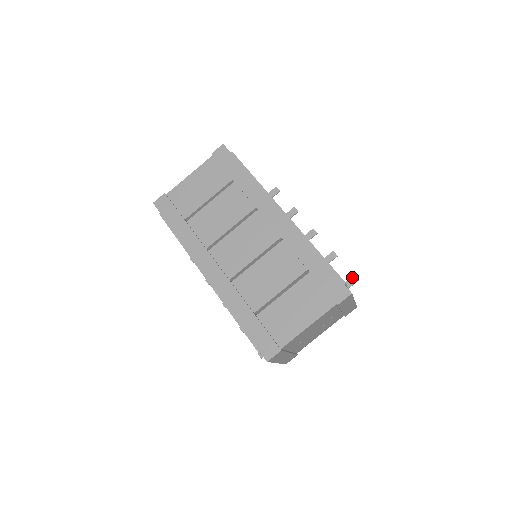
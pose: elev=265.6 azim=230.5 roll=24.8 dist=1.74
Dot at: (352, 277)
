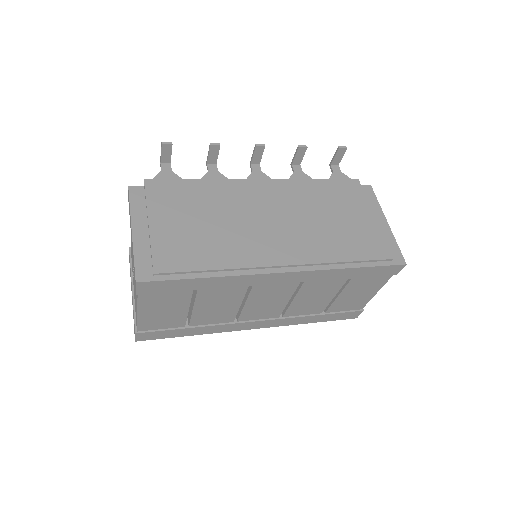
Dot at: (338, 152)
